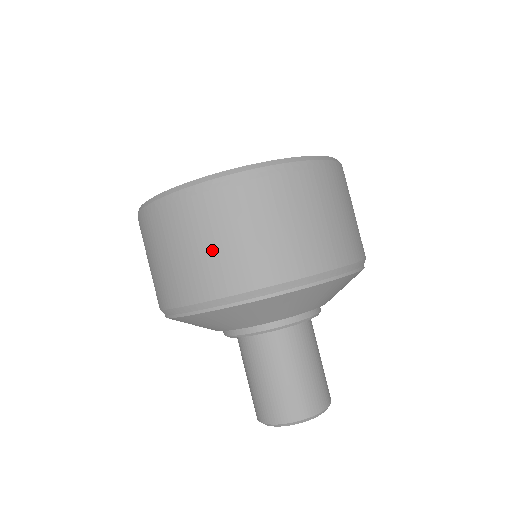
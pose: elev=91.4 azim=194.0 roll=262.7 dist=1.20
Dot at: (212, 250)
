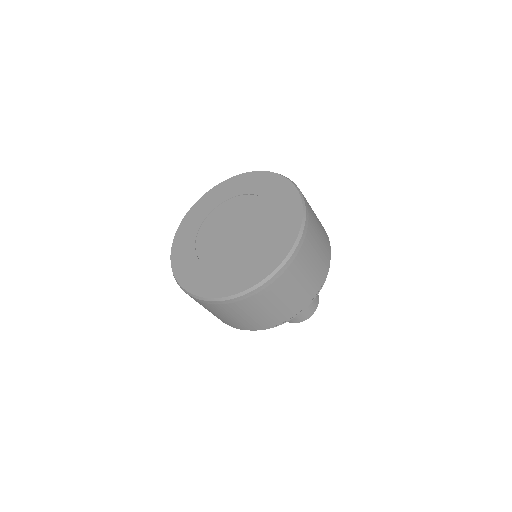
Dot at: (274, 309)
